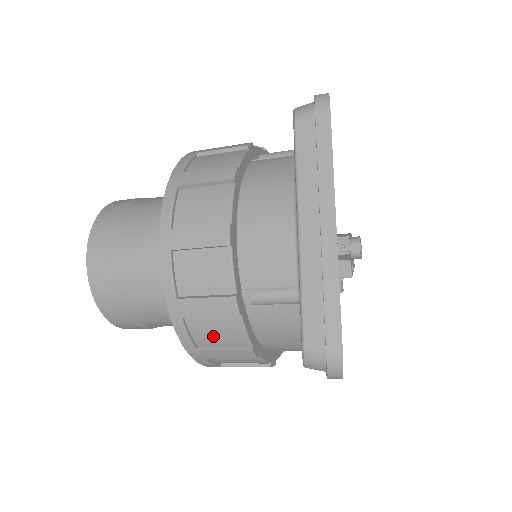
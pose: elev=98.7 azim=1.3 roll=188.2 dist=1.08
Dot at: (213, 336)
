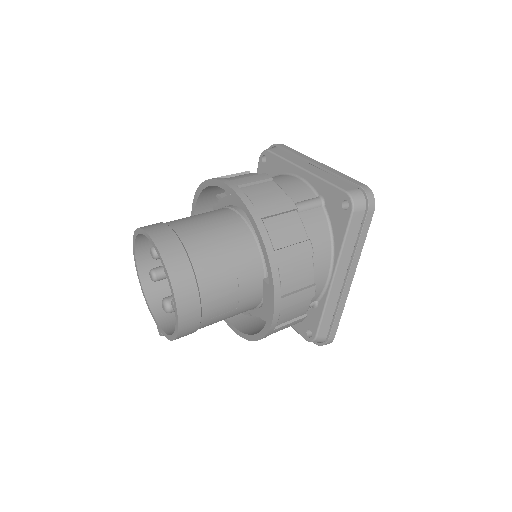
Dot at: (283, 234)
